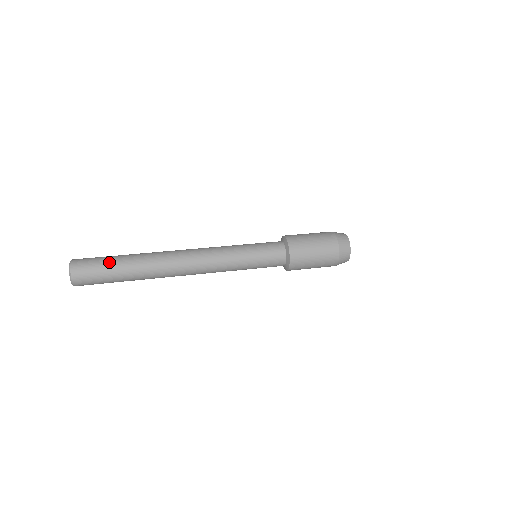
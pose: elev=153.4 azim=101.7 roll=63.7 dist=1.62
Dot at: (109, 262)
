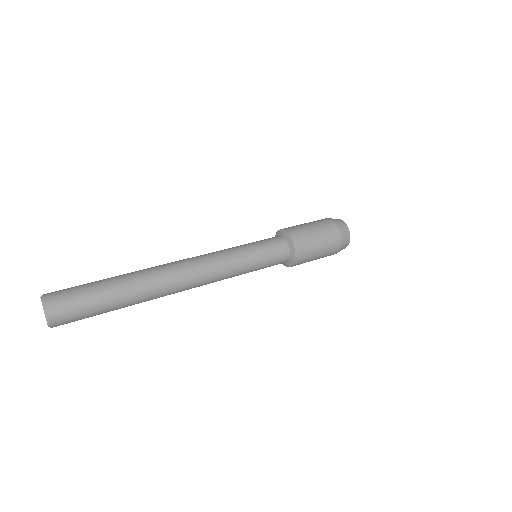
Dot at: (98, 306)
